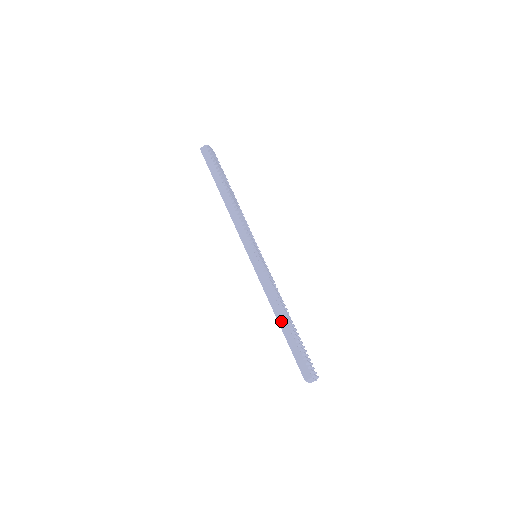
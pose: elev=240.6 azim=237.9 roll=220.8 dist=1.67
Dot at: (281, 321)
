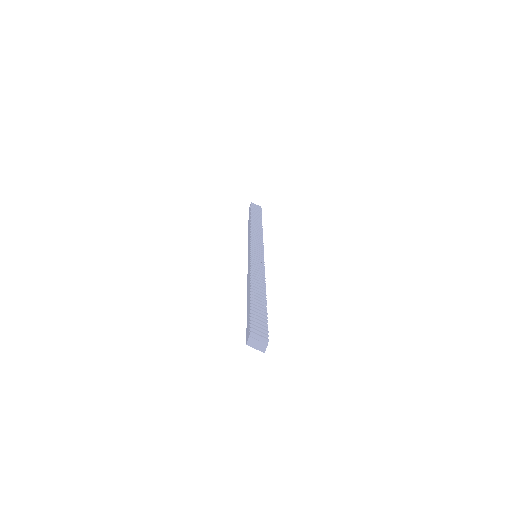
Dot at: (248, 296)
